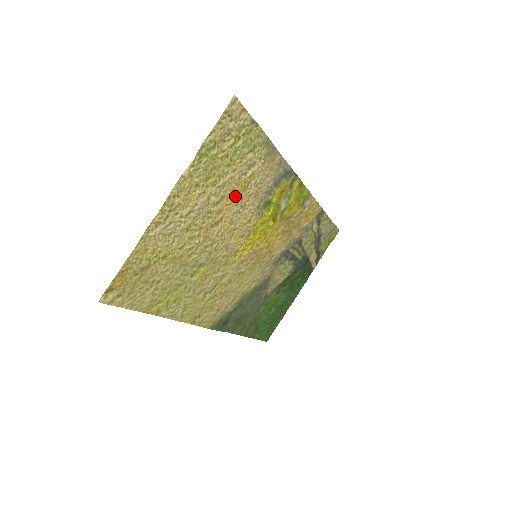
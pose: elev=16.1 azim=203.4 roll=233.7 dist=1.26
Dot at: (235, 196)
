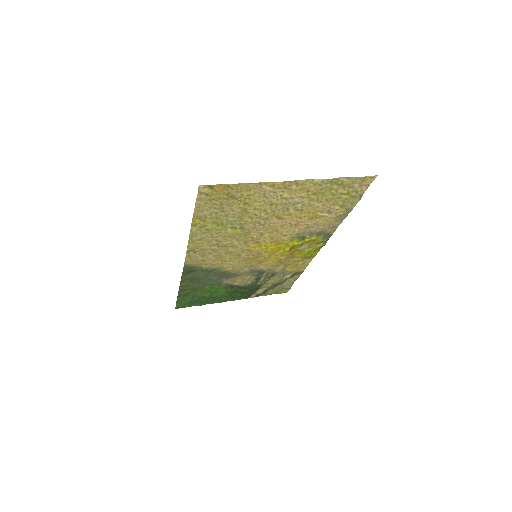
Dot at: (304, 216)
